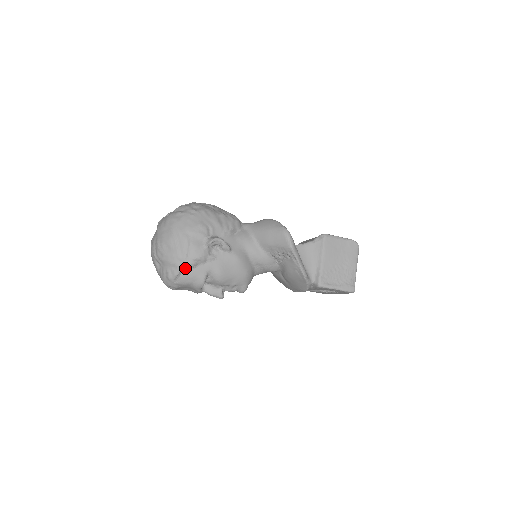
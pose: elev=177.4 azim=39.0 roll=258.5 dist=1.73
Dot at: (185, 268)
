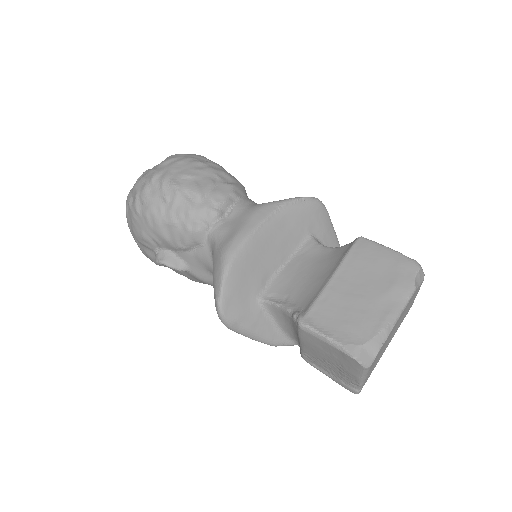
Dot at: occluded
